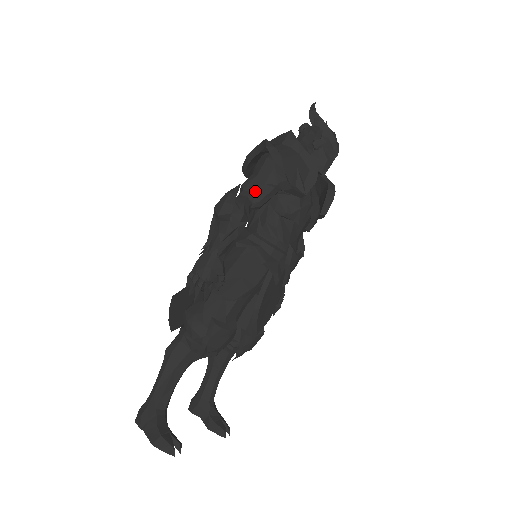
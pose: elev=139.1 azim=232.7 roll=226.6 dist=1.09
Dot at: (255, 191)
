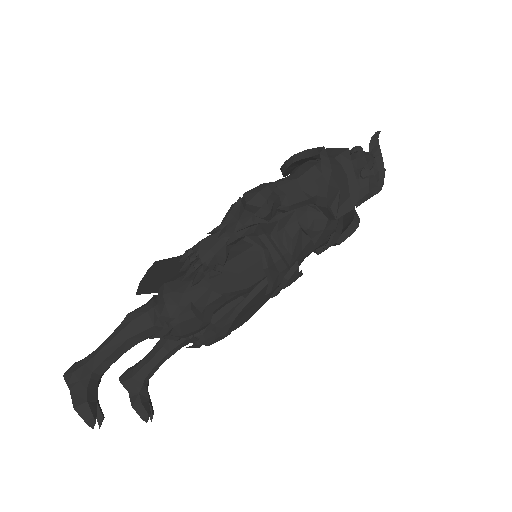
Dot at: (289, 193)
